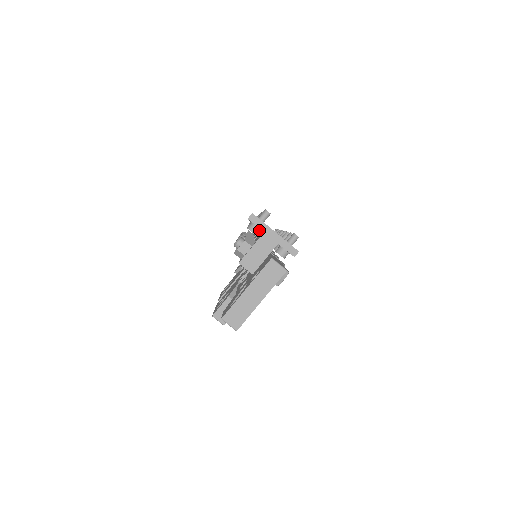
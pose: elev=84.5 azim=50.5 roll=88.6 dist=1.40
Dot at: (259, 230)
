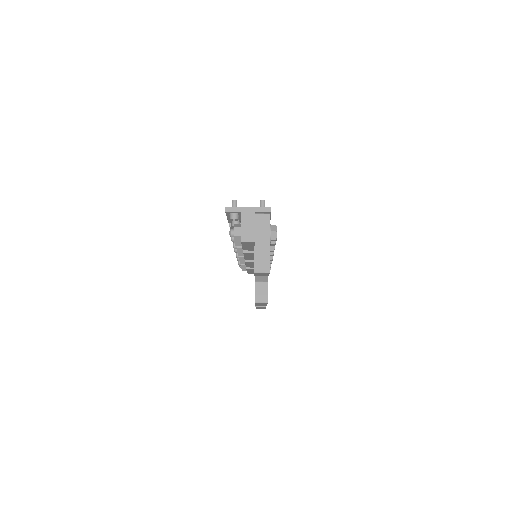
Dot at: (238, 215)
